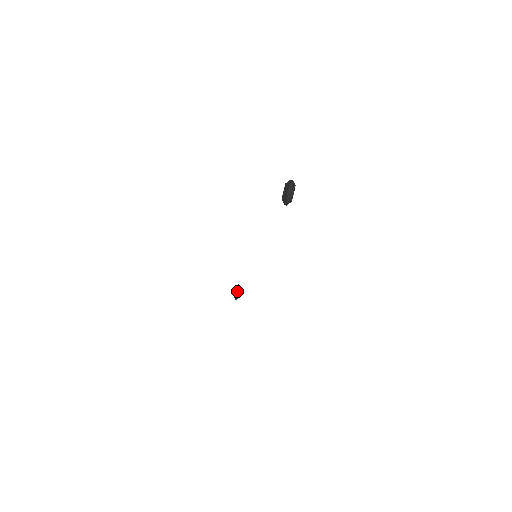
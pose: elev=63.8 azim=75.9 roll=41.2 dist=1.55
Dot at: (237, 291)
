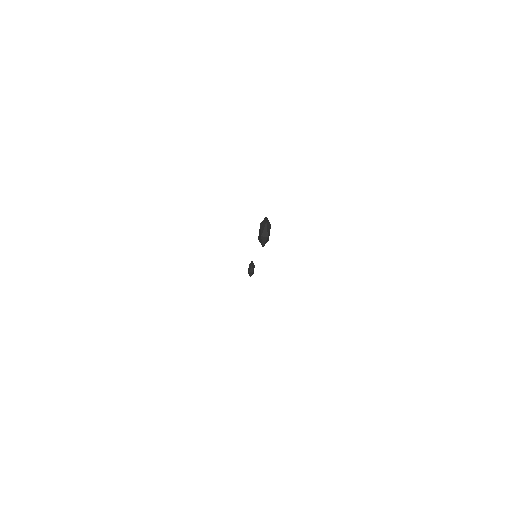
Dot at: (250, 269)
